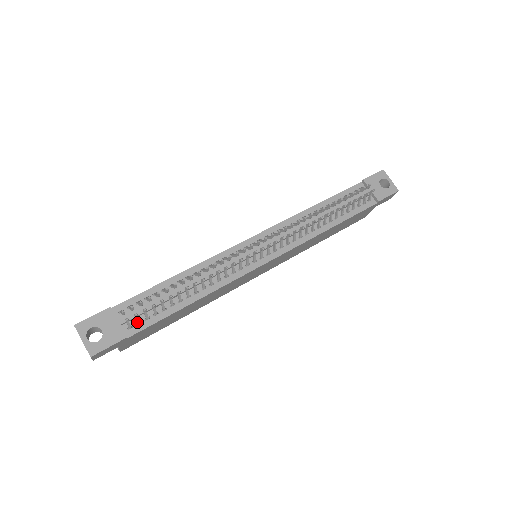
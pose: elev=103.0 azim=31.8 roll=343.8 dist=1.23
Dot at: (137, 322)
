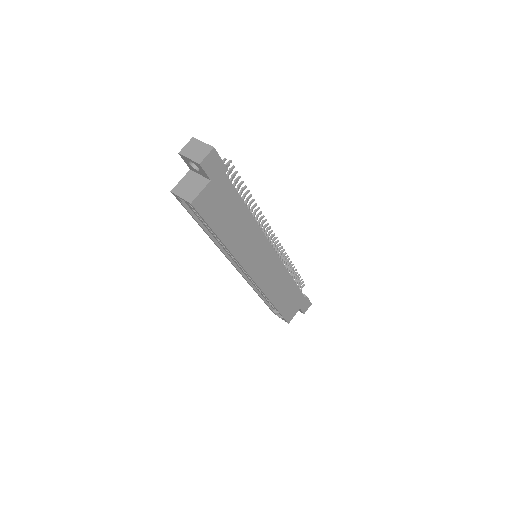
Dot at: occluded
